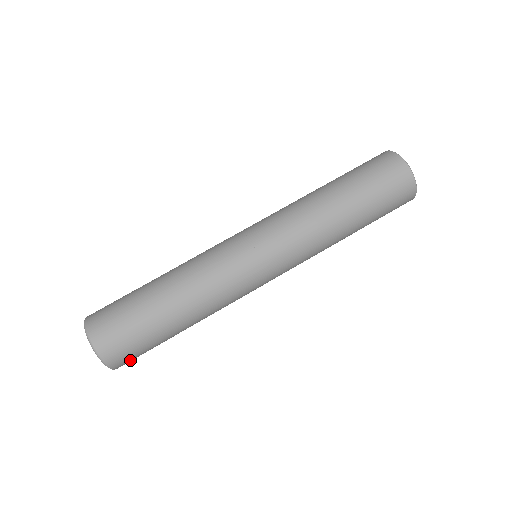
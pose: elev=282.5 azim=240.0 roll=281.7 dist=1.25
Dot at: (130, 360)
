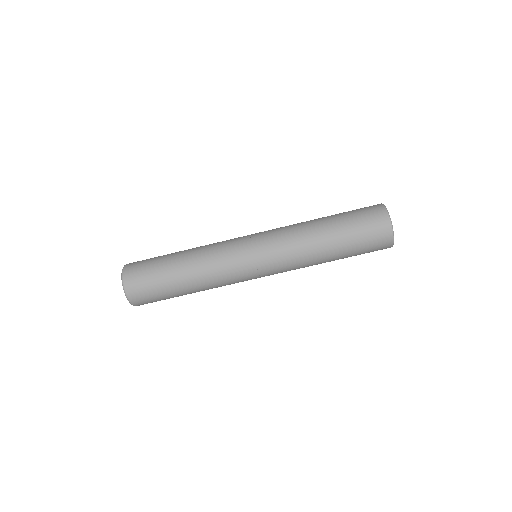
Dot at: occluded
